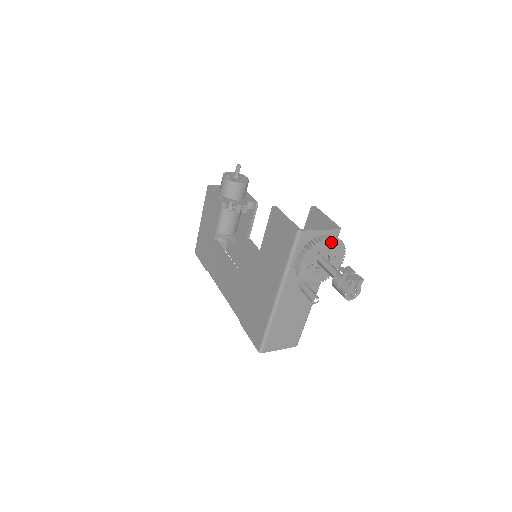
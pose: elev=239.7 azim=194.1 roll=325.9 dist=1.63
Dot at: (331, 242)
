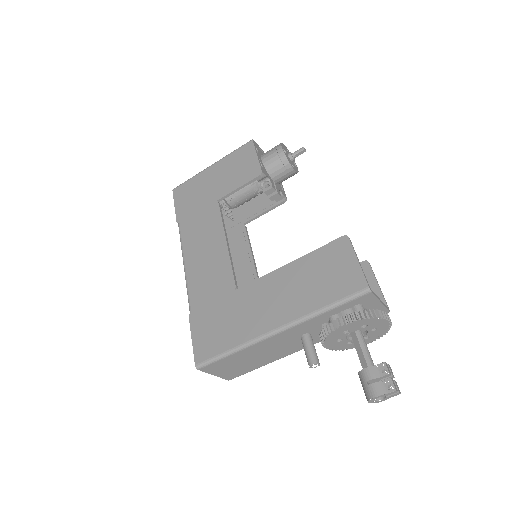
Dot at: (385, 324)
